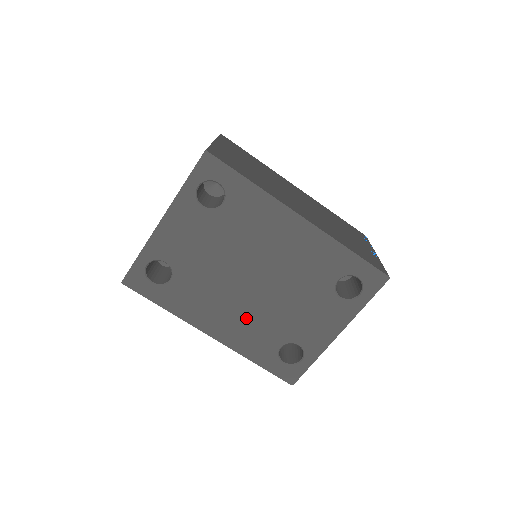
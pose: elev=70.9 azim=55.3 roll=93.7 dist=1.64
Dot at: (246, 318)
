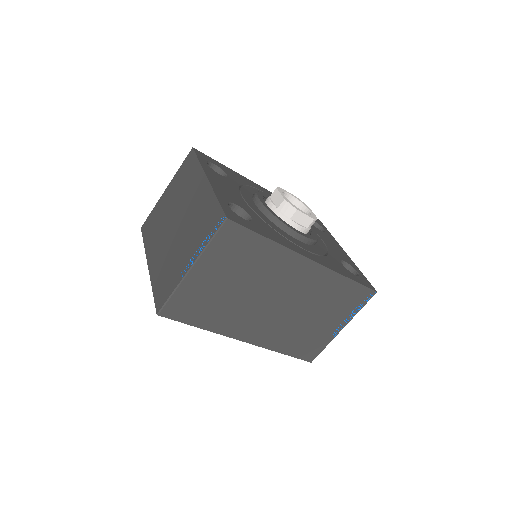
Dot at: occluded
